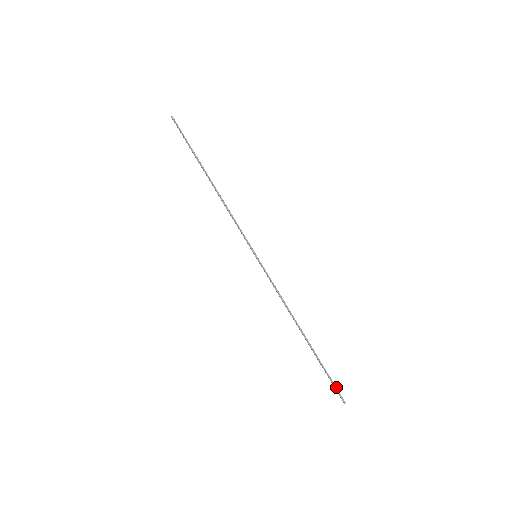
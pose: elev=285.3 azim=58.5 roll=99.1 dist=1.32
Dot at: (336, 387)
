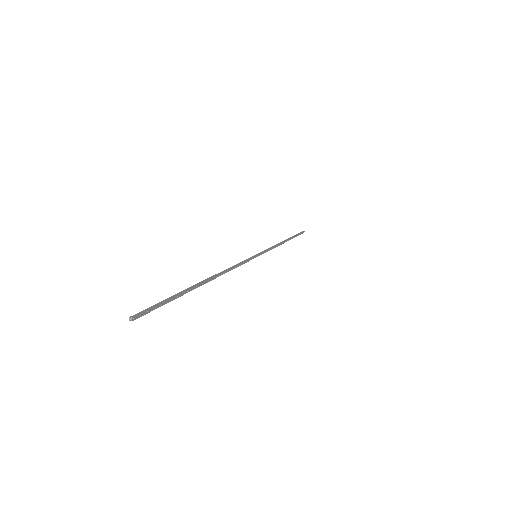
Dot at: (154, 306)
